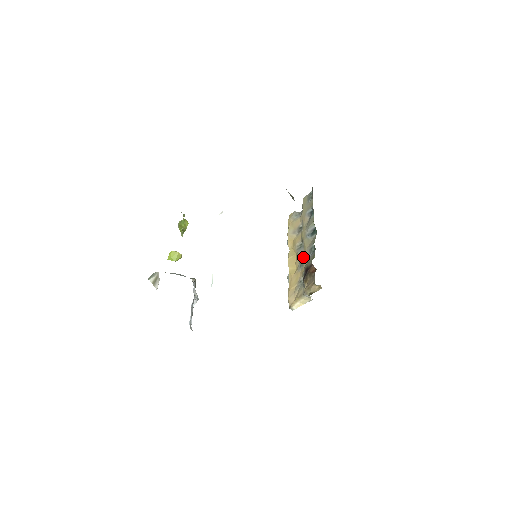
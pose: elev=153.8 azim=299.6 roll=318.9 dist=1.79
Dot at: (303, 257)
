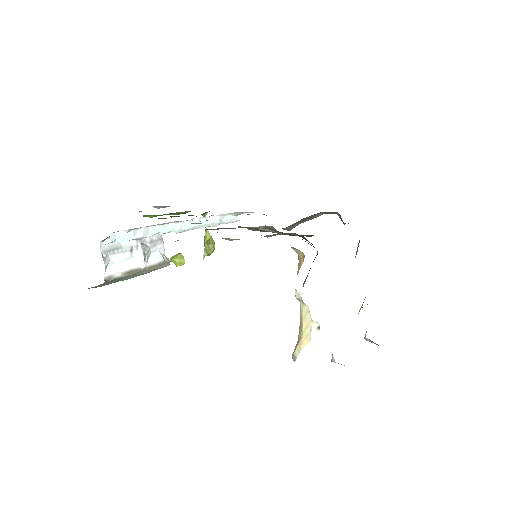
Dot at: occluded
